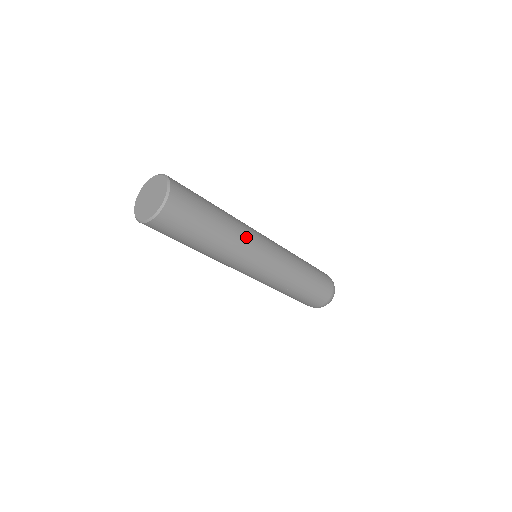
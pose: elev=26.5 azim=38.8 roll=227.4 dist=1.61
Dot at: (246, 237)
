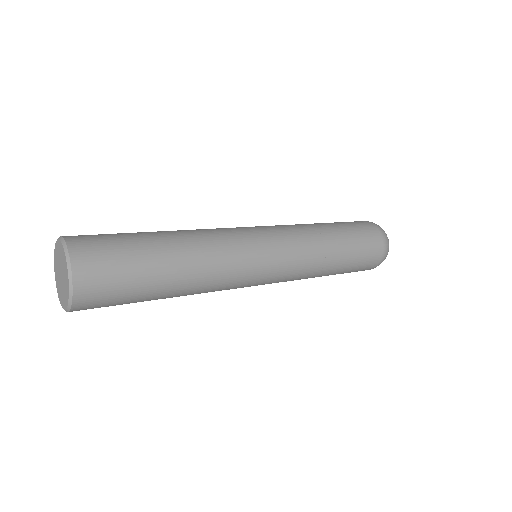
Dot at: (219, 284)
